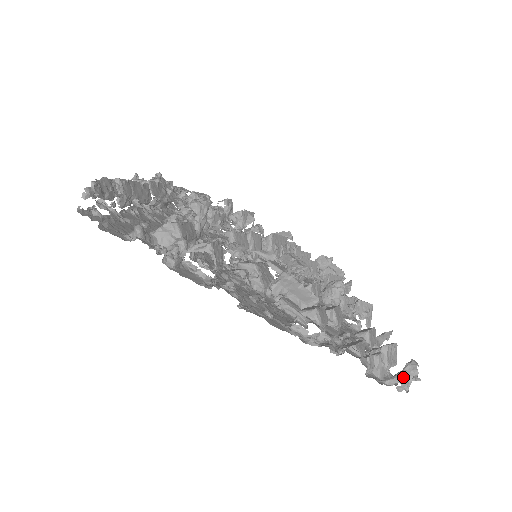
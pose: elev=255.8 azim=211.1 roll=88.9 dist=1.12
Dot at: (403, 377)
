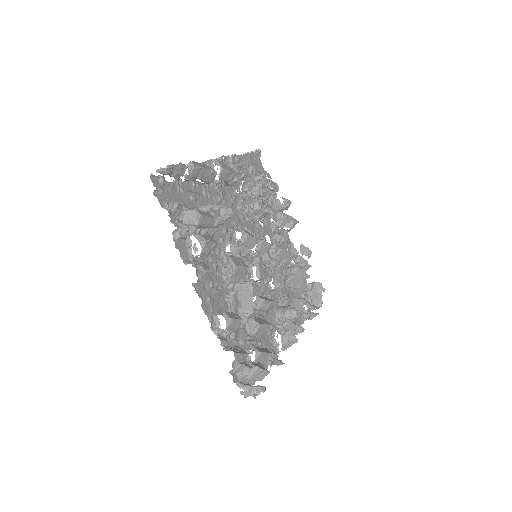
Dot at: (249, 389)
